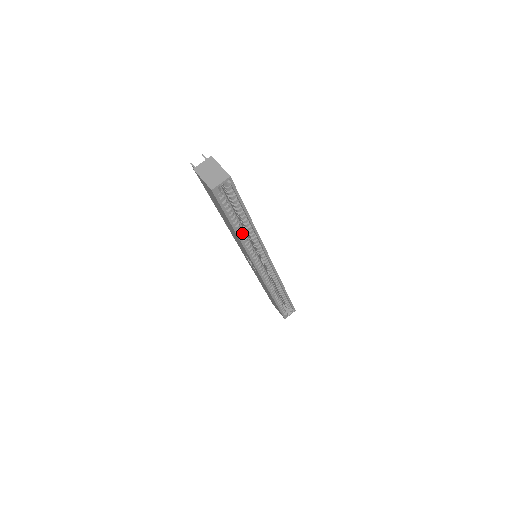
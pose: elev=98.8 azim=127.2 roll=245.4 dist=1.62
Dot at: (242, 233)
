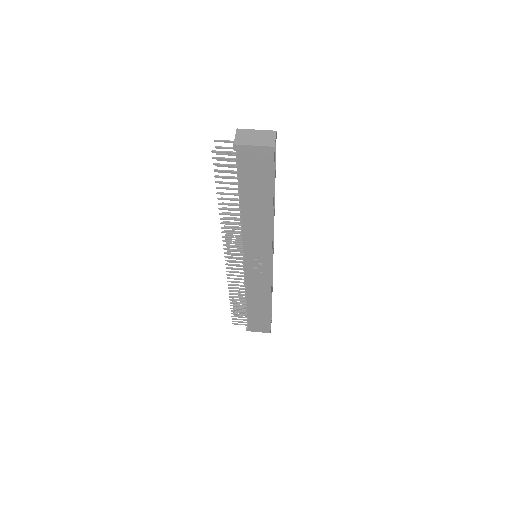
Dot at: occluded
